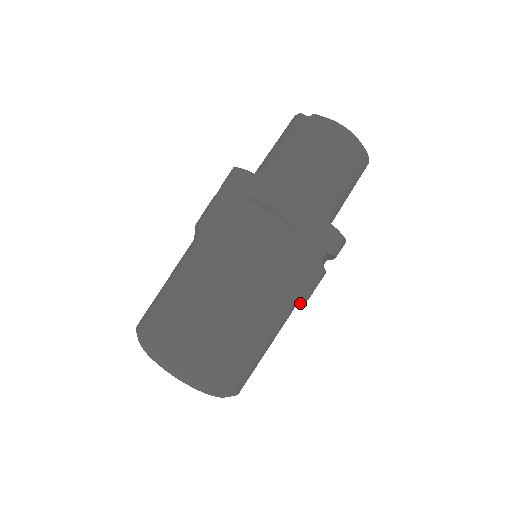
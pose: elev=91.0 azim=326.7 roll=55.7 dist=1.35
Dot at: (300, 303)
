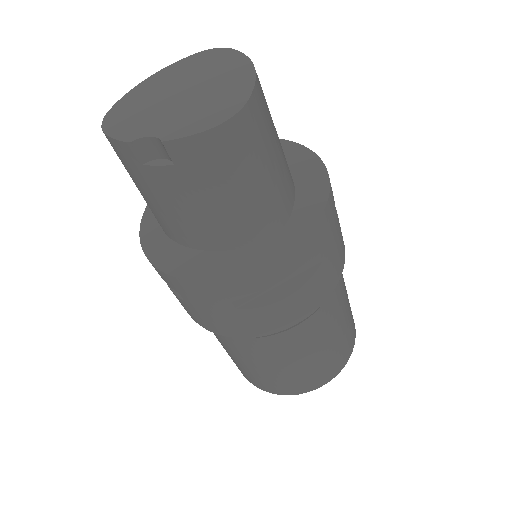
Dot at: occluded
